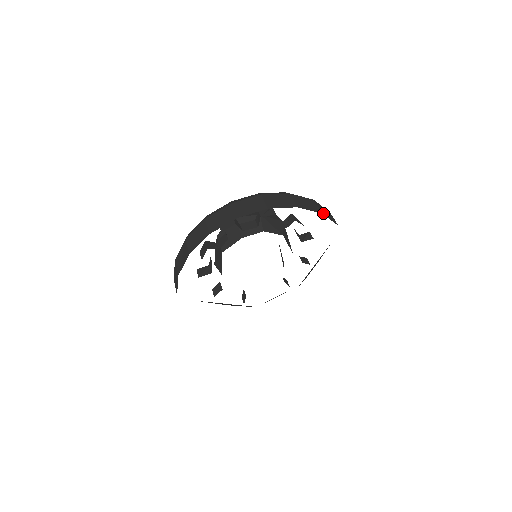
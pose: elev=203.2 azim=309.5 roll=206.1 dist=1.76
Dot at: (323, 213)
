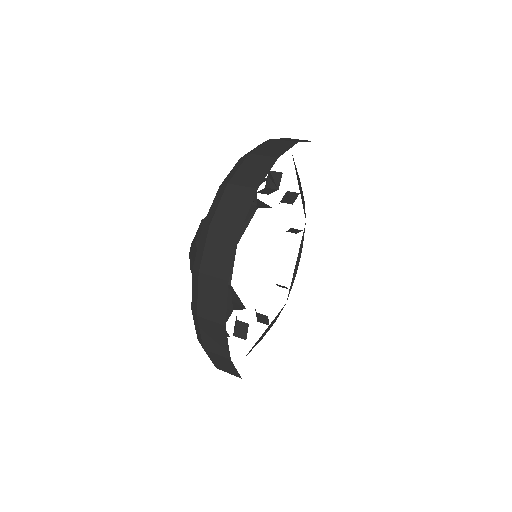
Dot at: occluded
